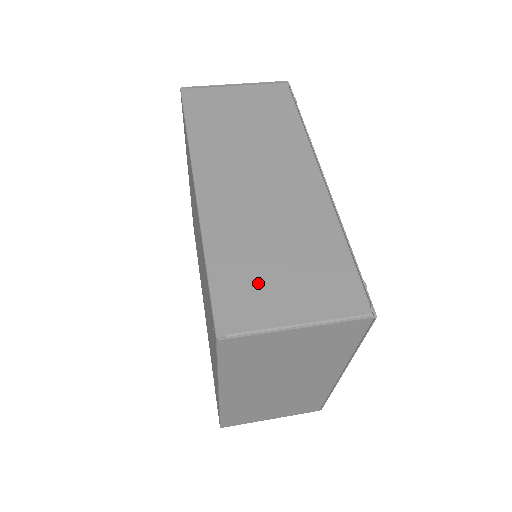
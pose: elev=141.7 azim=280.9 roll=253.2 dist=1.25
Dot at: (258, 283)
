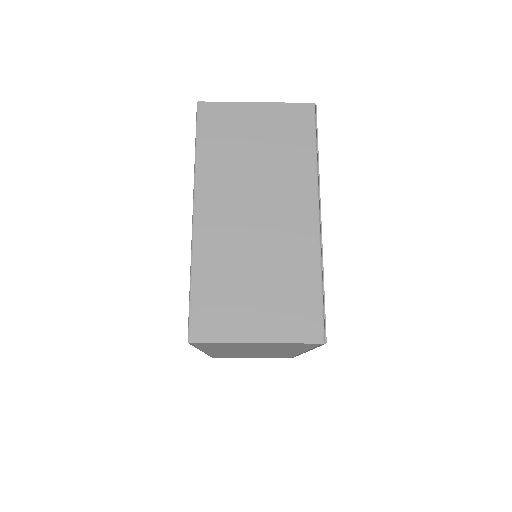
Dot at: occluded
